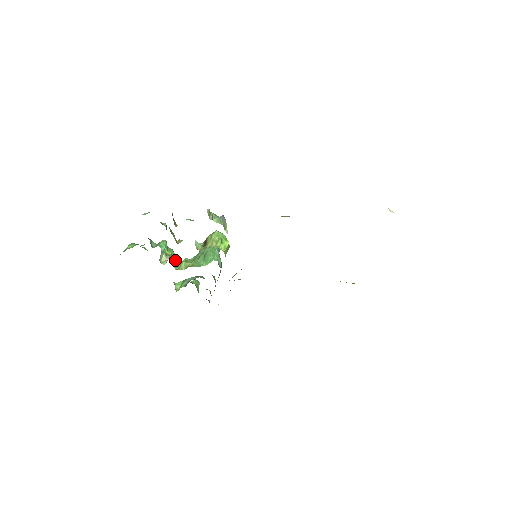
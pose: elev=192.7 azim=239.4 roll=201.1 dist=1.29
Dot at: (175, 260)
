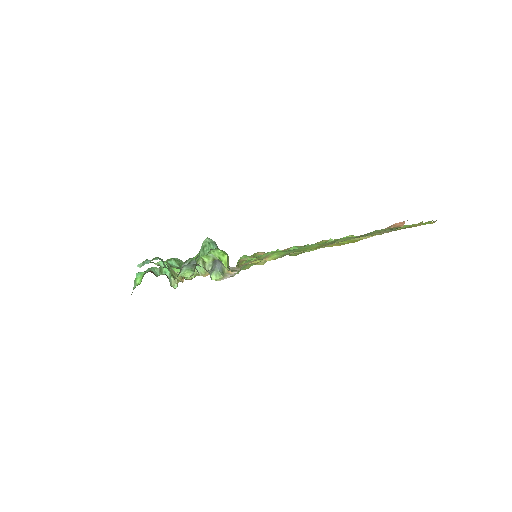
Dot at: occluded
